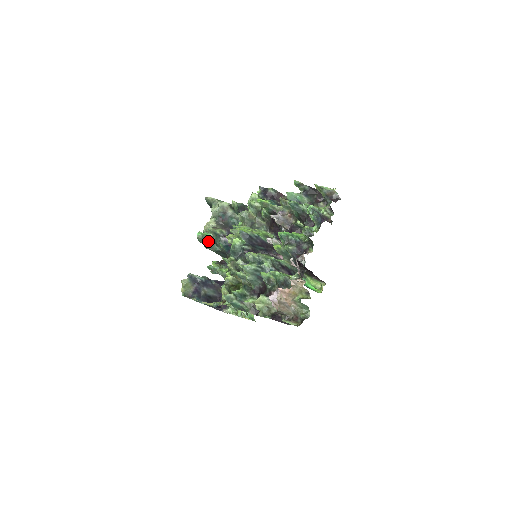
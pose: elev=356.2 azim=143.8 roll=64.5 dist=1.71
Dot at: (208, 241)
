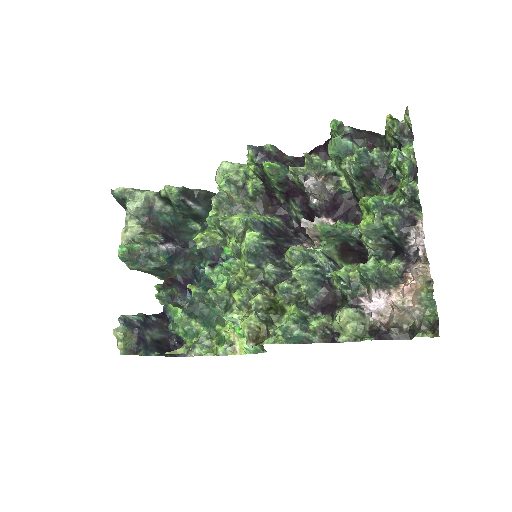
Dot at: (137, 257)
